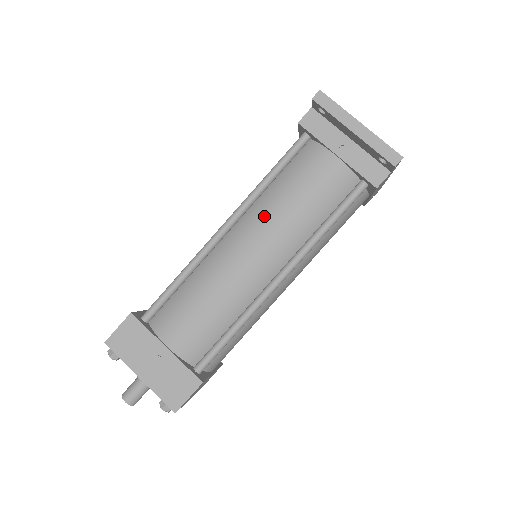
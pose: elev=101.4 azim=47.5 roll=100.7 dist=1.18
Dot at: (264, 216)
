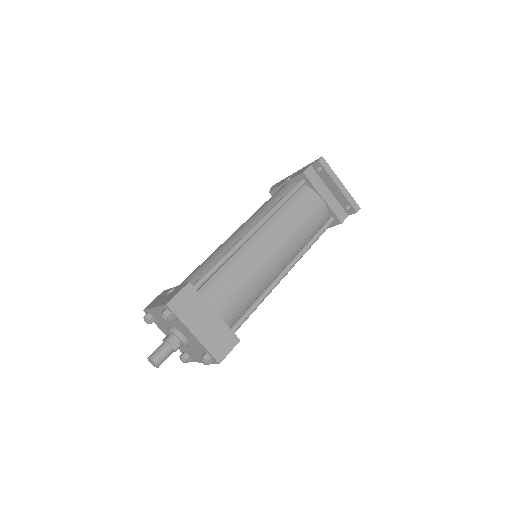
Dot at: (281, 227)
